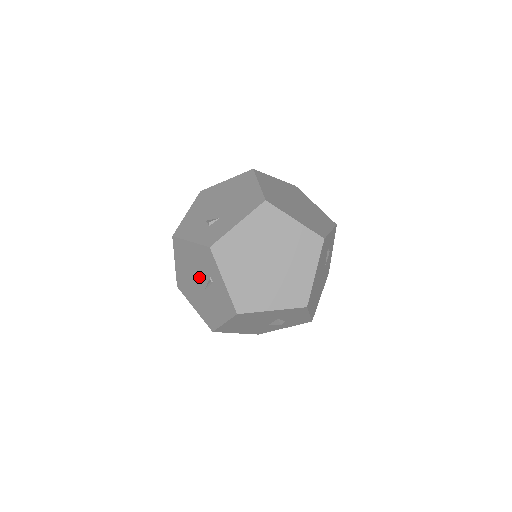
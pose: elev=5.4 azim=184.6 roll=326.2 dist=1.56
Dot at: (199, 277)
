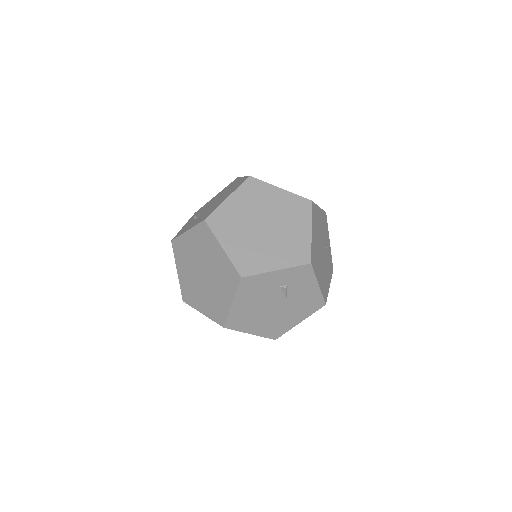
Dot at: occluded
